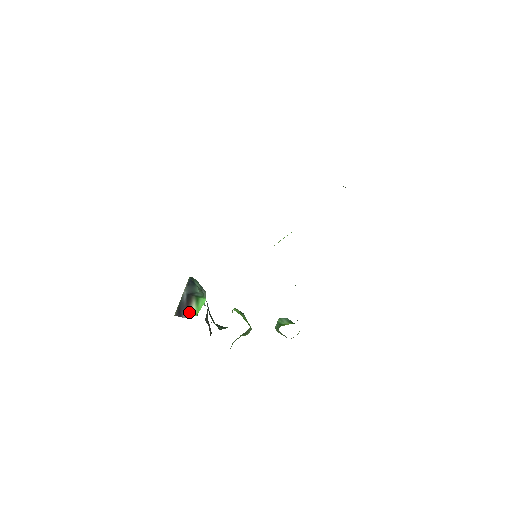
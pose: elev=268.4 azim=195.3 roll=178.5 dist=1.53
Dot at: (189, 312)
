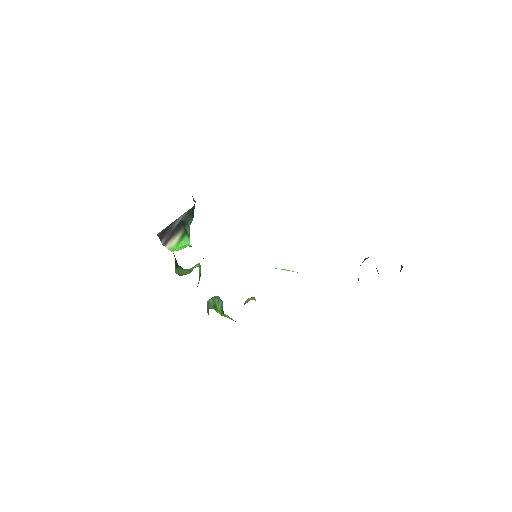
Dot at: (169, 241)
